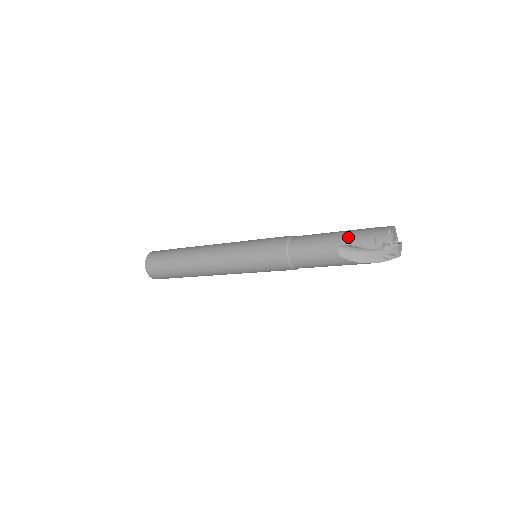
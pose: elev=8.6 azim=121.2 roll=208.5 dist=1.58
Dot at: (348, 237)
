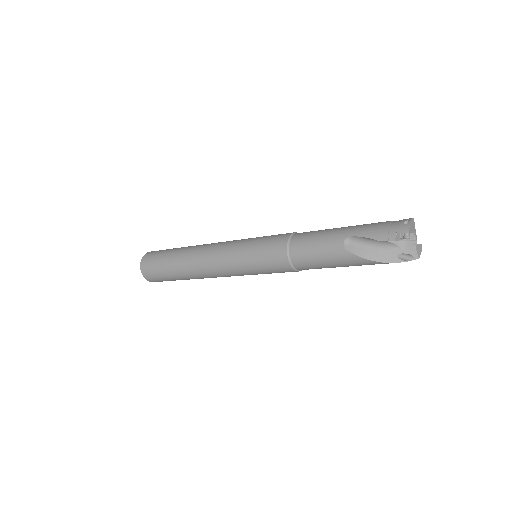
Dot at: (358, 228)
